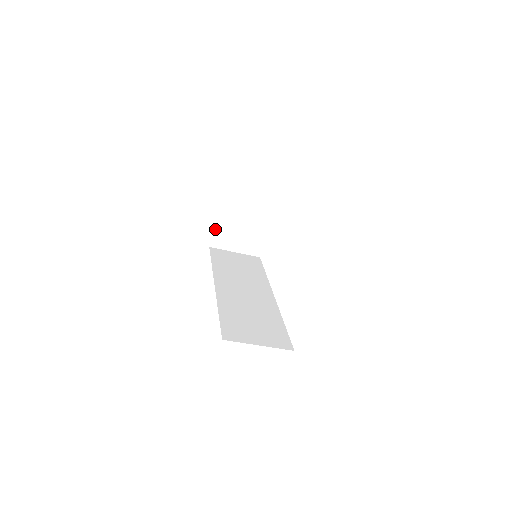
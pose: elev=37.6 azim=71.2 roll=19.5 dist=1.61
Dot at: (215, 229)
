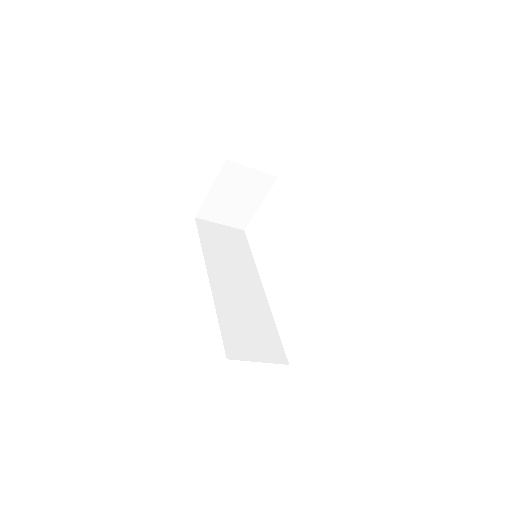
Dot at: (204, 201)
